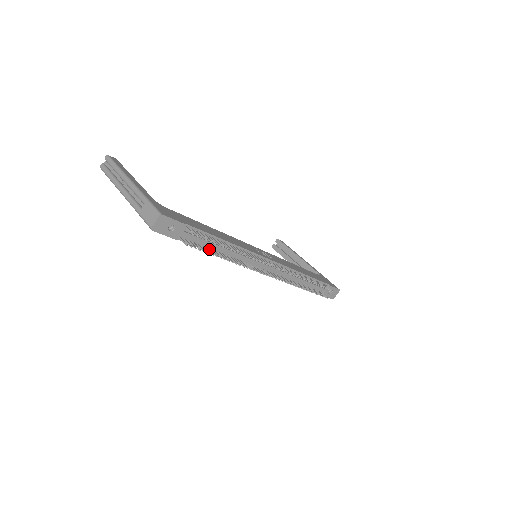
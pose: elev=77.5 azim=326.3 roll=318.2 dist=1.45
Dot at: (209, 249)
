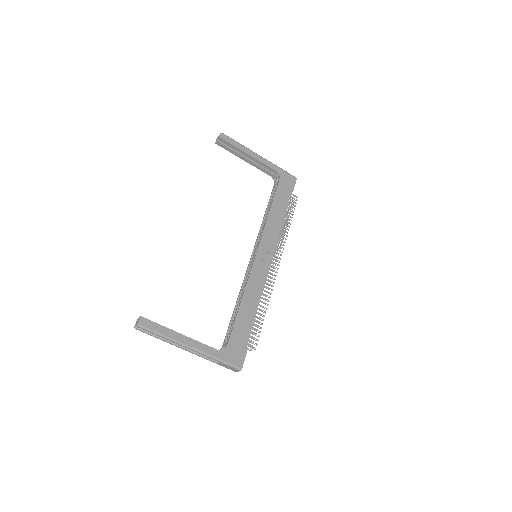
Dot at: occluded
